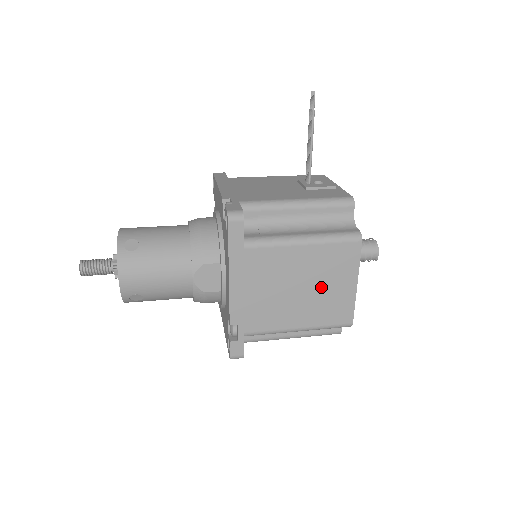
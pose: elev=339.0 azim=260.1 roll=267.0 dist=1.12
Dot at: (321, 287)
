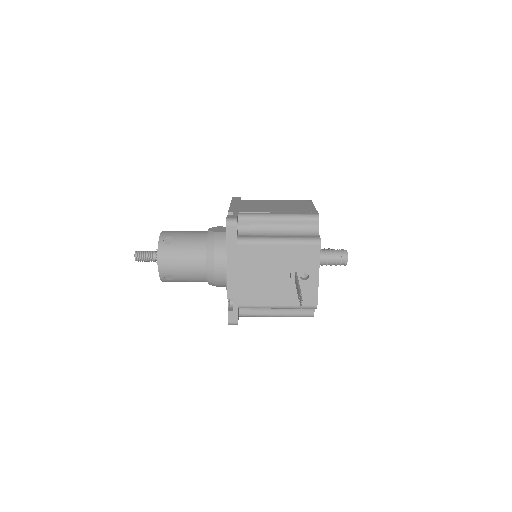
Dot at: occluded
